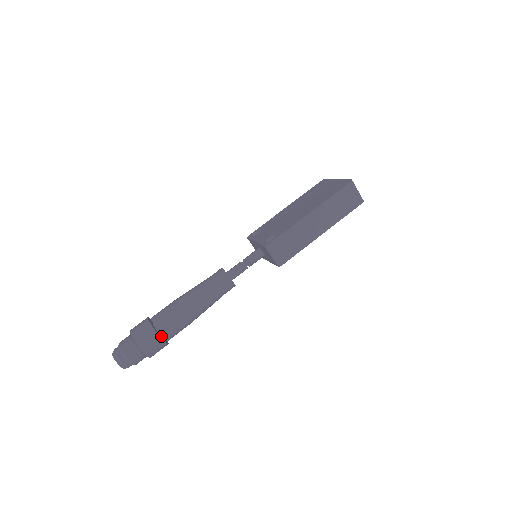
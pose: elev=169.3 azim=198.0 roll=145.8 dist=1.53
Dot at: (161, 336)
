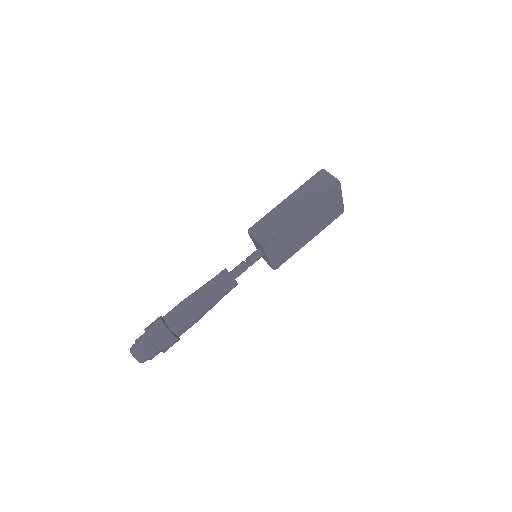
Dot at: (168, 327)
